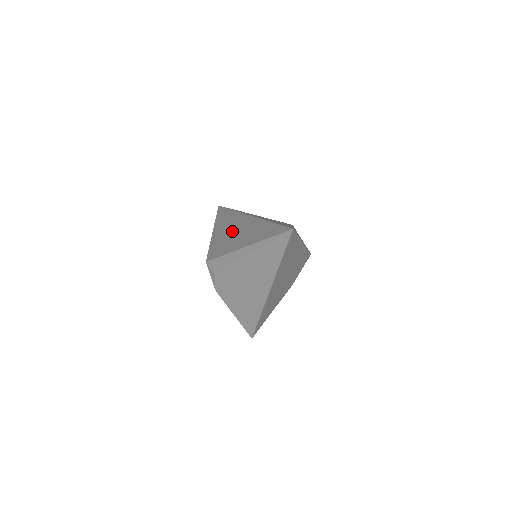
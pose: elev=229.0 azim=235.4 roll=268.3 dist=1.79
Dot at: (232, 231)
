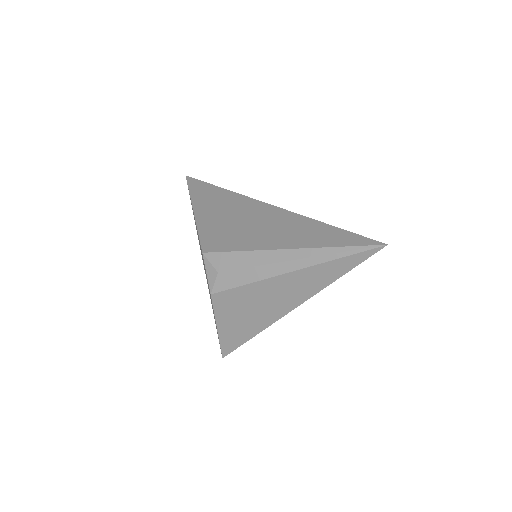
Dot at: (242, 219)
